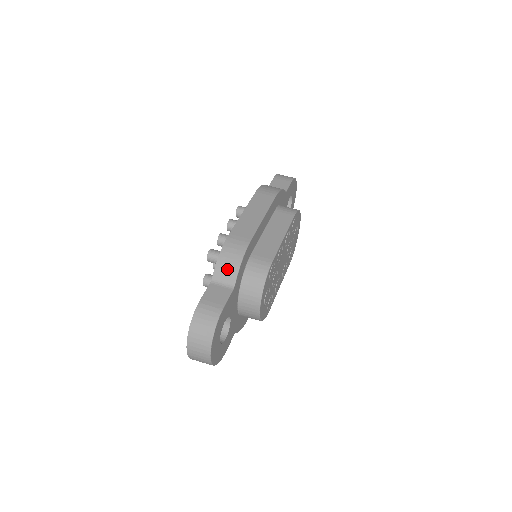
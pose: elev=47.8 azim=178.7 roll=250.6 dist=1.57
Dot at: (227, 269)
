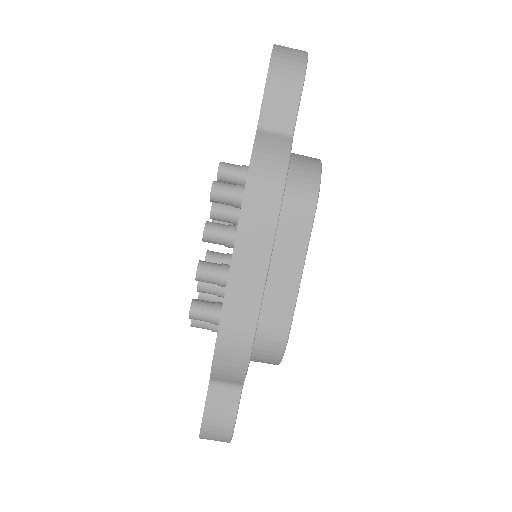
Dot at: (228, 376)
